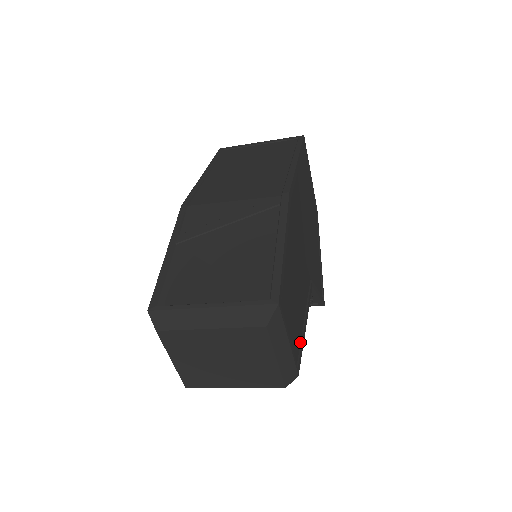
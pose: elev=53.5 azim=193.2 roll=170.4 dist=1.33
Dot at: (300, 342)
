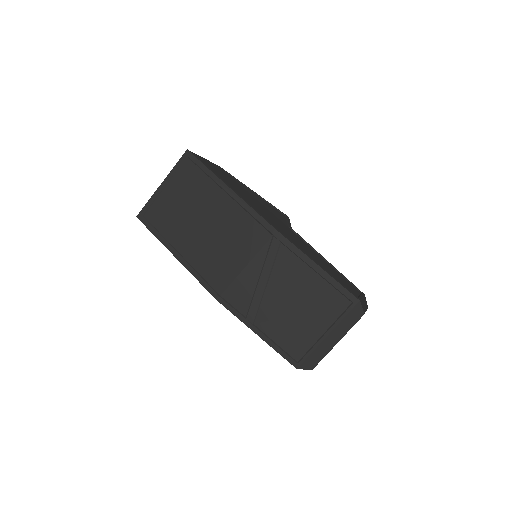
Dot at: (343, 277)
